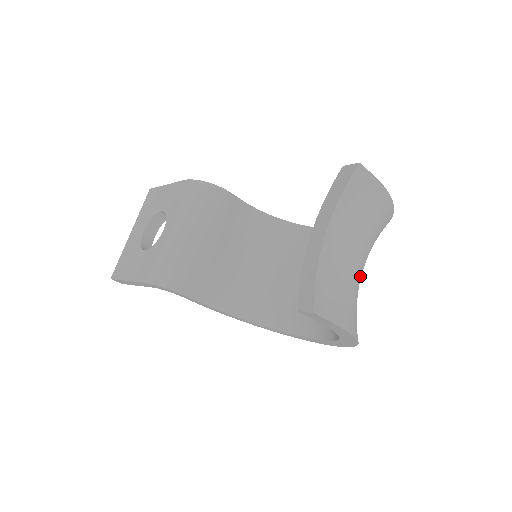
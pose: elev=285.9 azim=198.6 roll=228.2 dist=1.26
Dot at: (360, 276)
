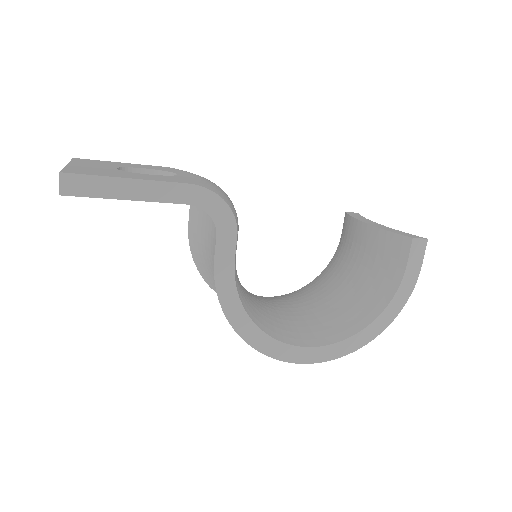
Dot at: occluded
